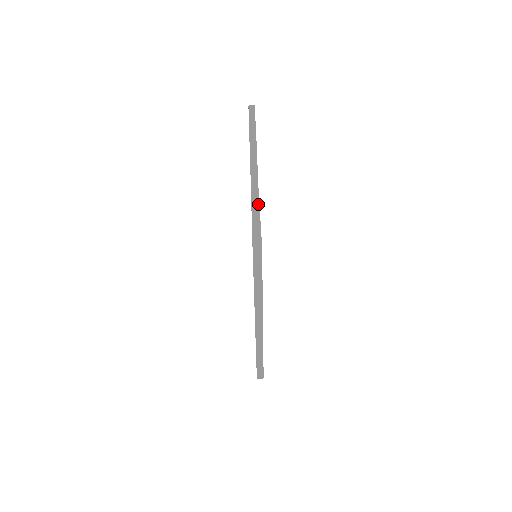
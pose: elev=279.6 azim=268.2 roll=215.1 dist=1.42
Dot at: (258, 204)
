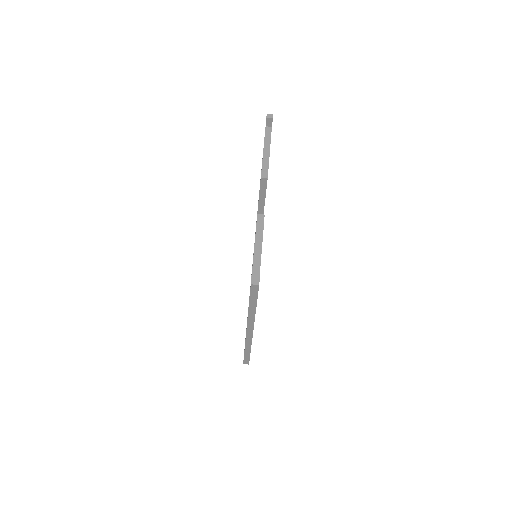
Dot at: (262, 234)
